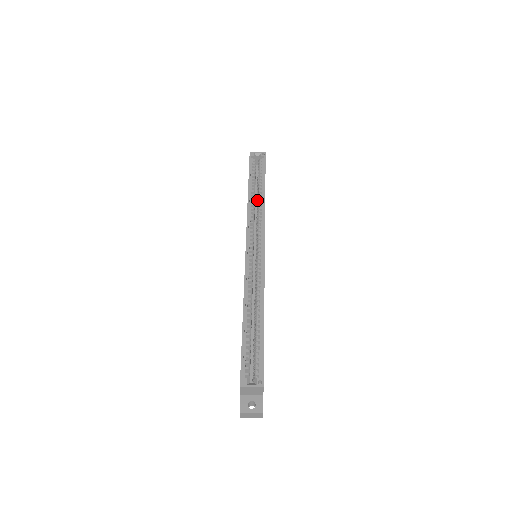
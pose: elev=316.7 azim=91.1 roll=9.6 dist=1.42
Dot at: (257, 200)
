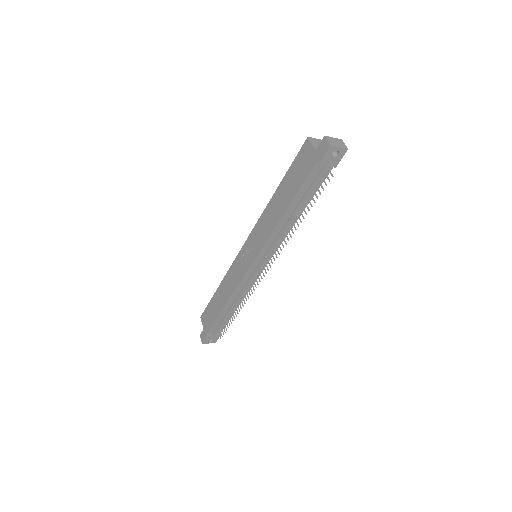
Dot at: occluded
